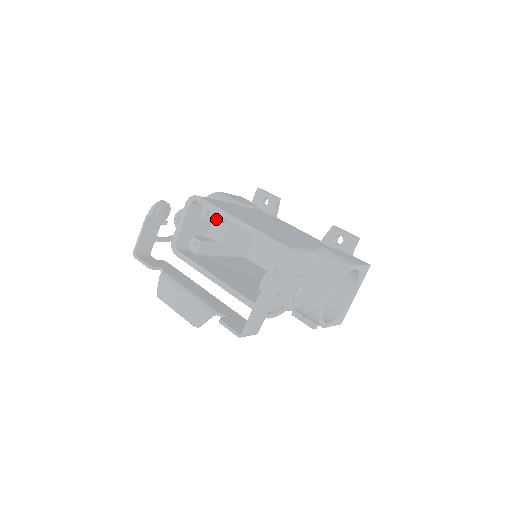
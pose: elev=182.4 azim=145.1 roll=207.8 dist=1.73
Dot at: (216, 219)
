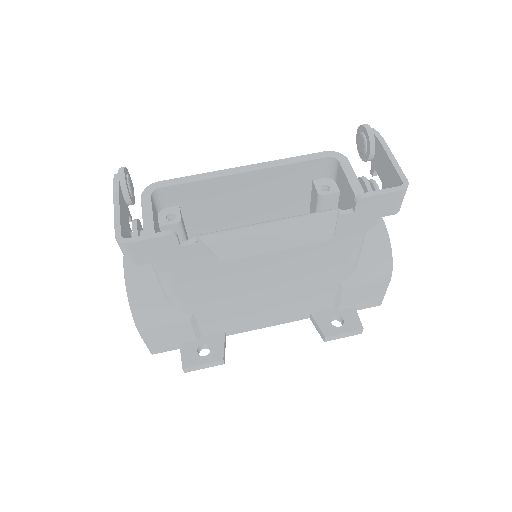
Dot at: (182, 226)
